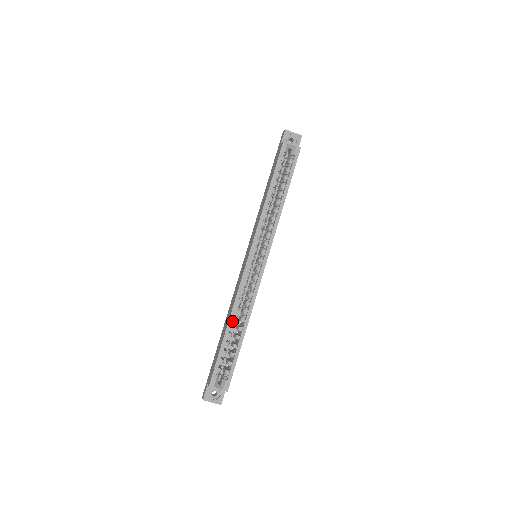
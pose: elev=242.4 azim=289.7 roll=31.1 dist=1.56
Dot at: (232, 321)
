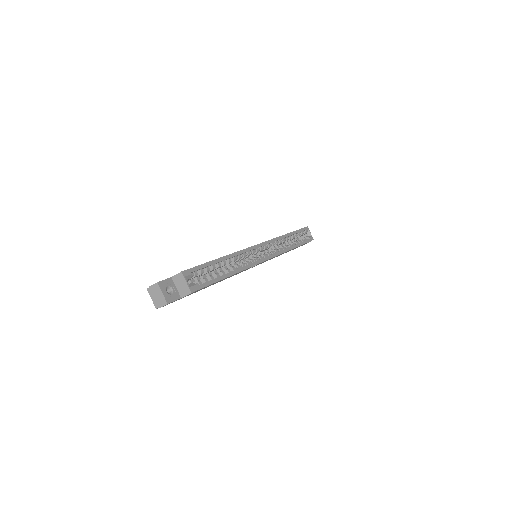
Dot at: occluded
